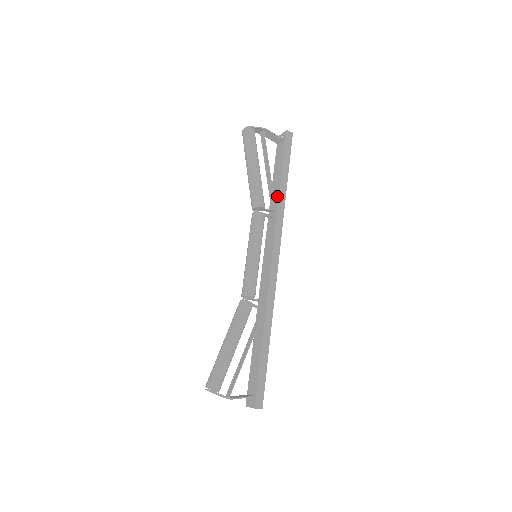
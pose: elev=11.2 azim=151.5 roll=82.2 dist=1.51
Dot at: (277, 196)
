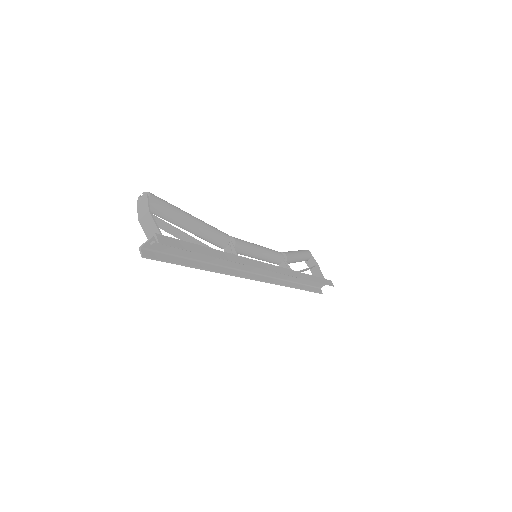
Dot at: occluded
